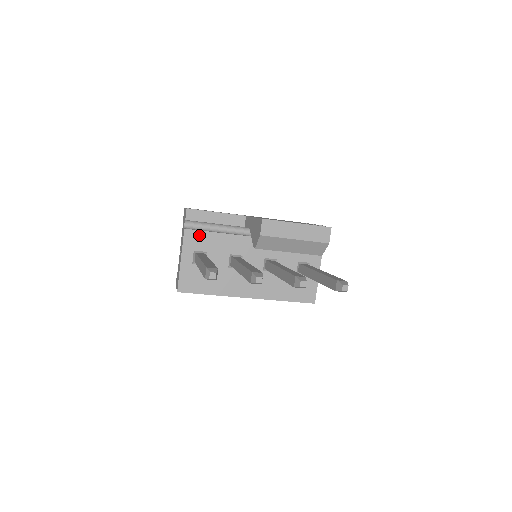
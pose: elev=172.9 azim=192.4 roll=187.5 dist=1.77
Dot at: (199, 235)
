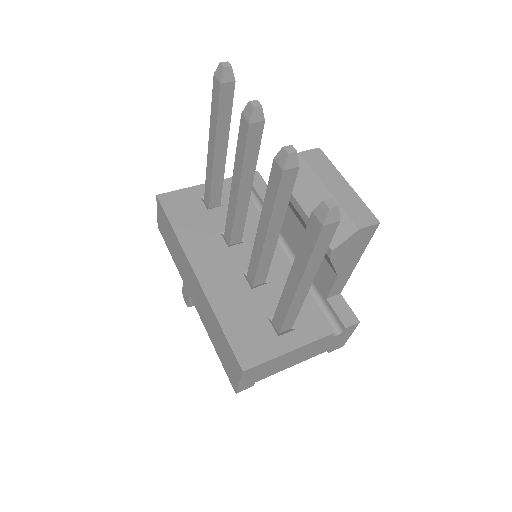
Dot at: occluded
